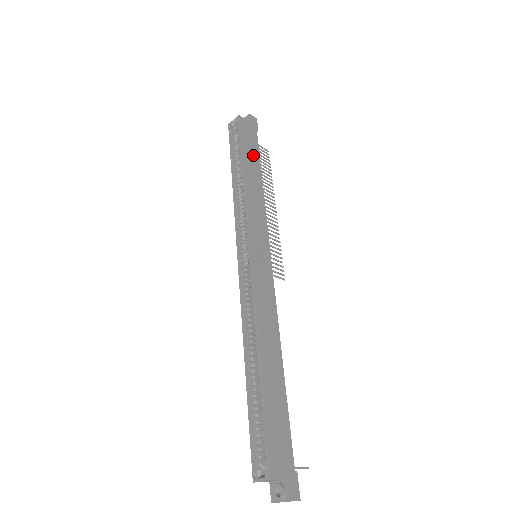
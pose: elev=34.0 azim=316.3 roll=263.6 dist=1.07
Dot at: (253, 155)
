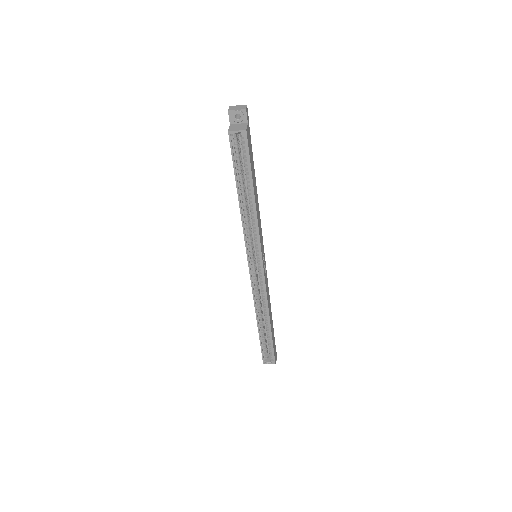
Dot at: (253, 168)
